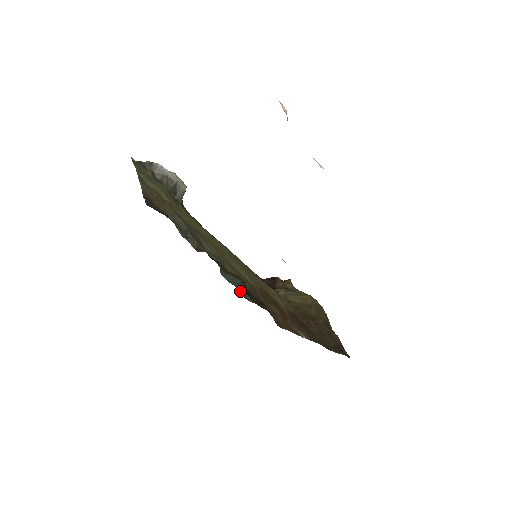
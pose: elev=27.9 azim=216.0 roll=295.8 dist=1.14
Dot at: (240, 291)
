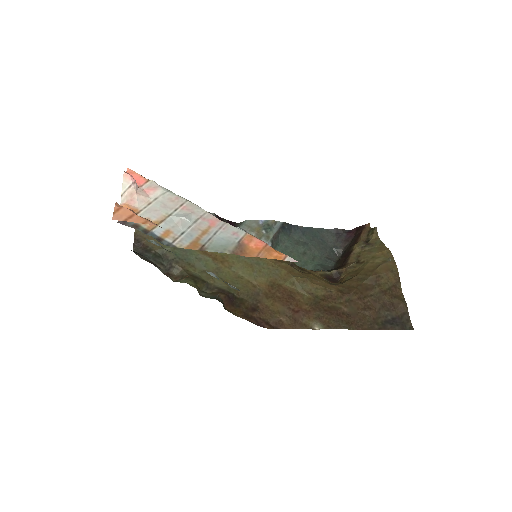
Dot at: (298, 264)
